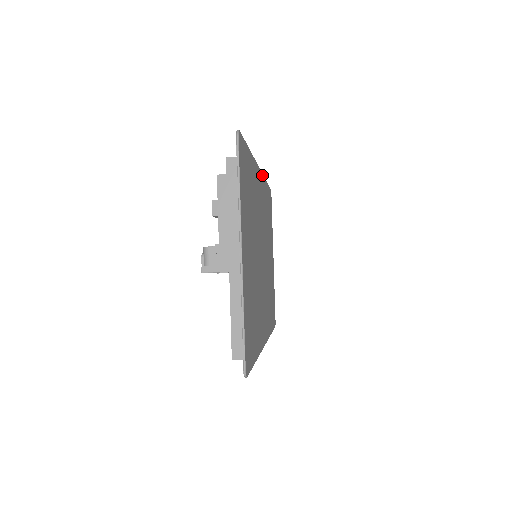
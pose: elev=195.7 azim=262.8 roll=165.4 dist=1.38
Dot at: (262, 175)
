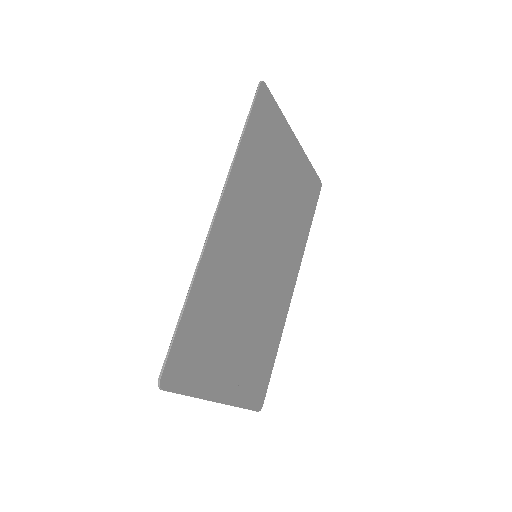
Dot at: (226, 188)
